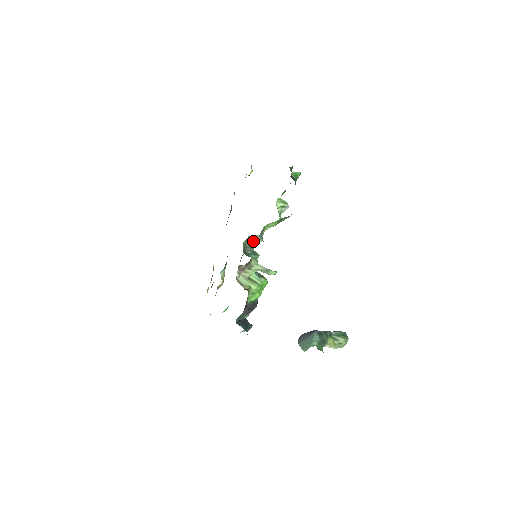
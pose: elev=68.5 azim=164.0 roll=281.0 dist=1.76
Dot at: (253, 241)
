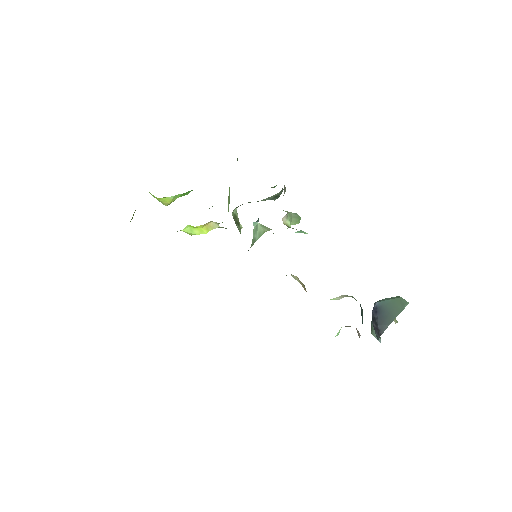
Dot at: occluded
